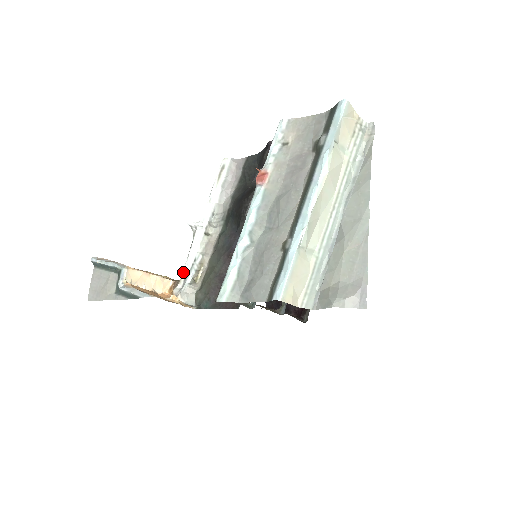
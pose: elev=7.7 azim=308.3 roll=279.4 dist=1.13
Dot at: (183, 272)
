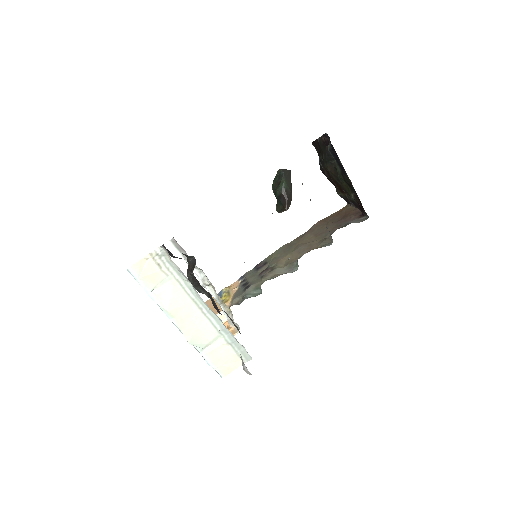
Dot at: occluded
